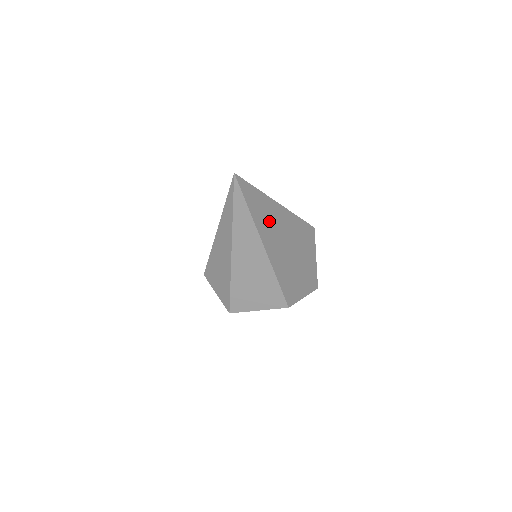
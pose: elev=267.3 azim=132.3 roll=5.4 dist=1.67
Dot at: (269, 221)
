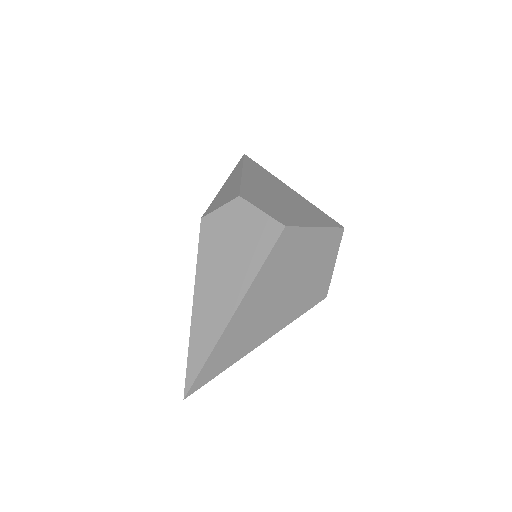
Dot at: (243, 336)
